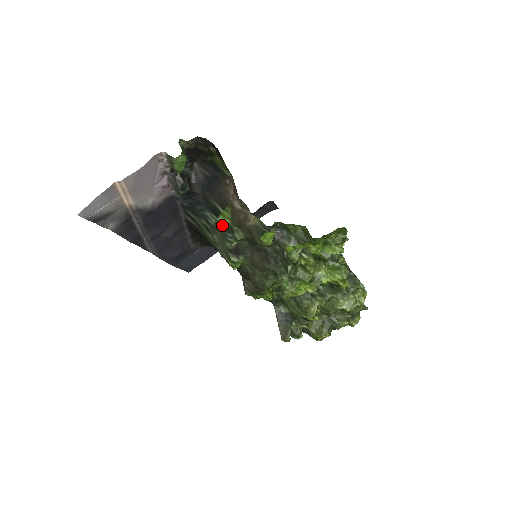
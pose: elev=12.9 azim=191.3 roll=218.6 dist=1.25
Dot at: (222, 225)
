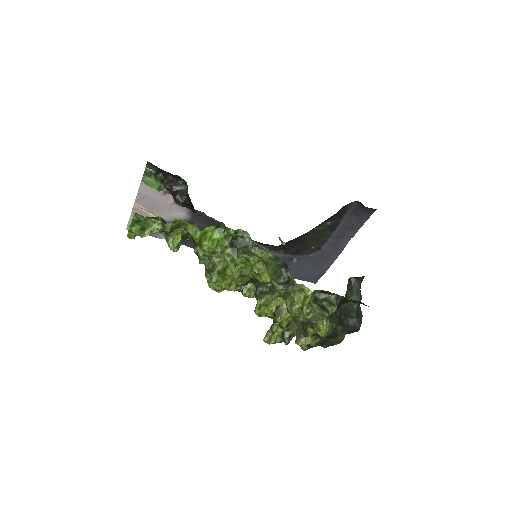
Dot at: occluded
